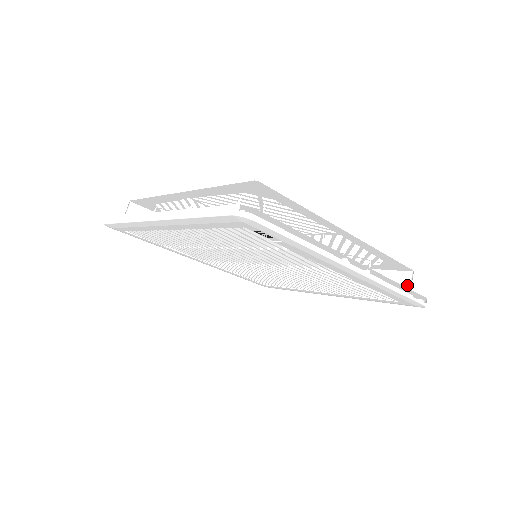
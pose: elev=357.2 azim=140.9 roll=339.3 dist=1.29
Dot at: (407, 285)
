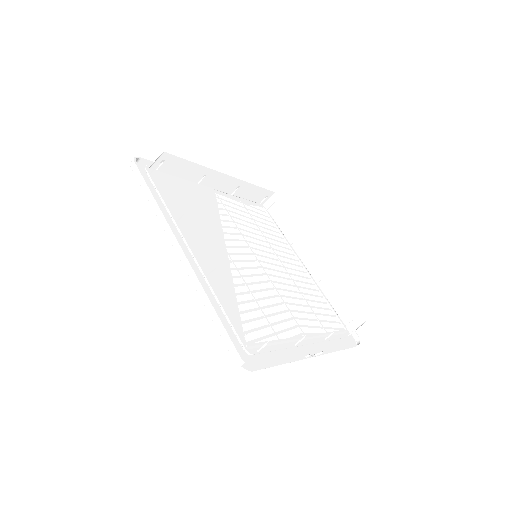
Dot at: (355, 325)
